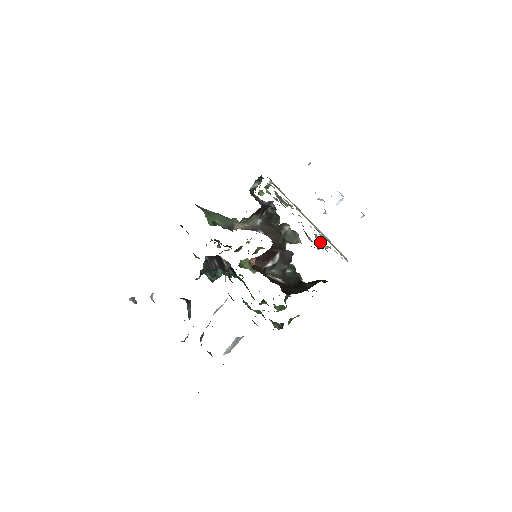
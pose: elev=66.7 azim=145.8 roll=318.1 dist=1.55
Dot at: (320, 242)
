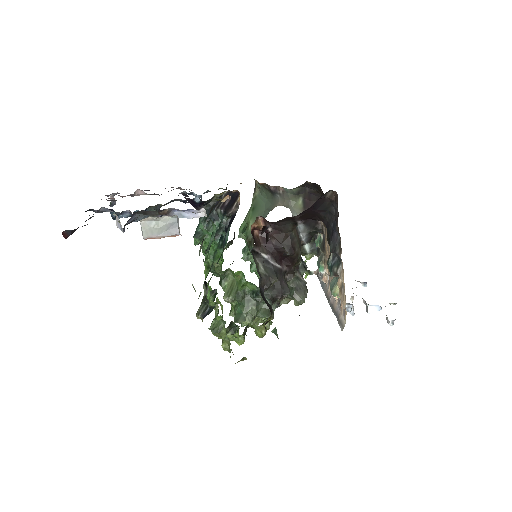
Dot at: (333, 285)
